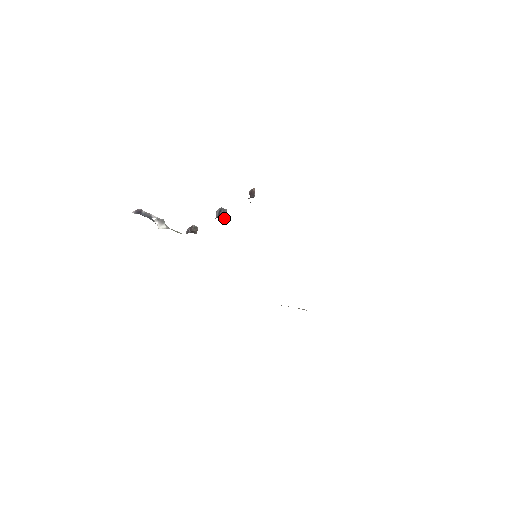
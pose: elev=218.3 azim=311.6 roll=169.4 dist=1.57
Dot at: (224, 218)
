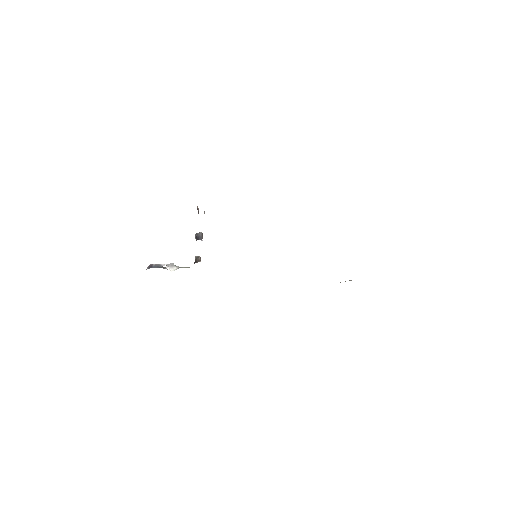
Dot at: (201, 240)
